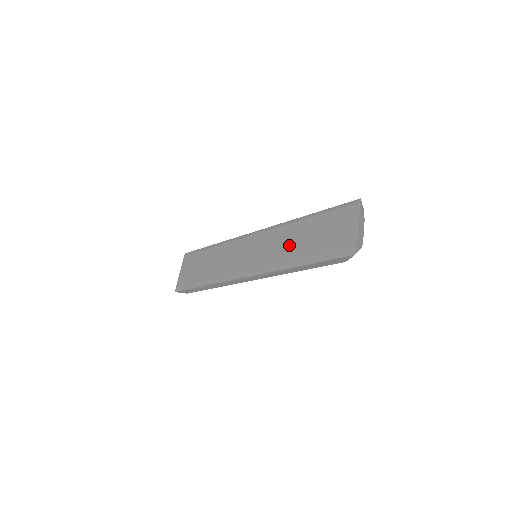
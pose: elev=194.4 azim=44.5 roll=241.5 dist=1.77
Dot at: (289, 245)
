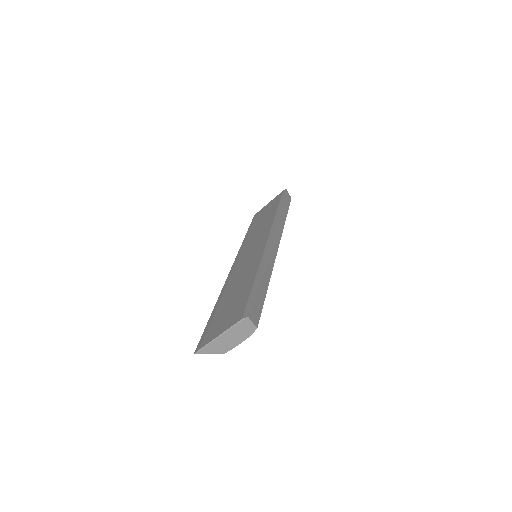
Dot at: (238, 281)
